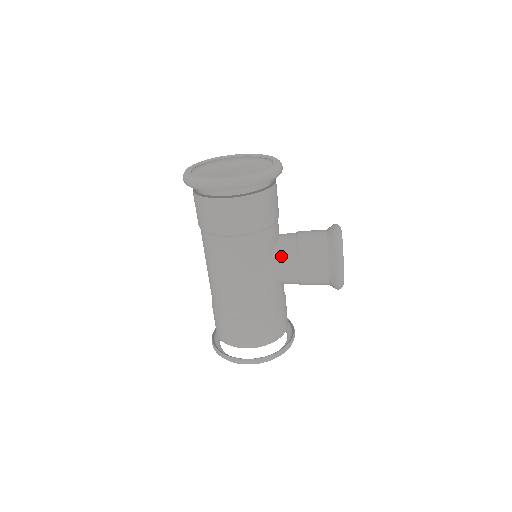
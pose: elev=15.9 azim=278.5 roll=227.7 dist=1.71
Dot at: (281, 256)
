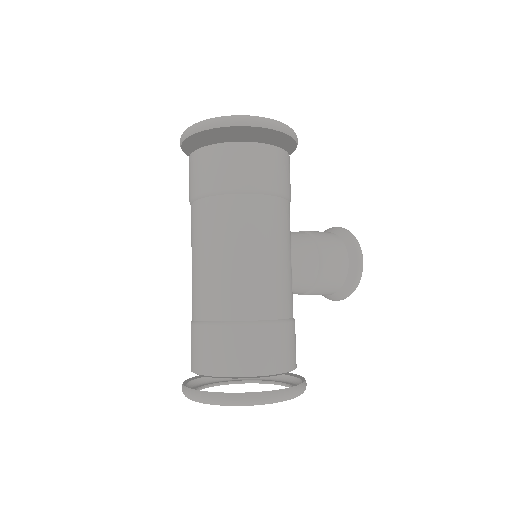
Dot at: (300, 242)
